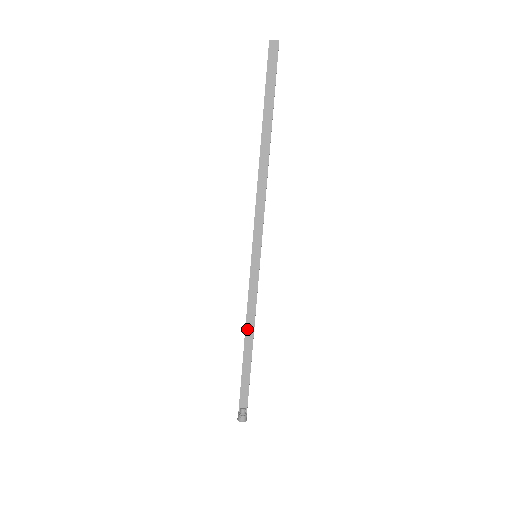
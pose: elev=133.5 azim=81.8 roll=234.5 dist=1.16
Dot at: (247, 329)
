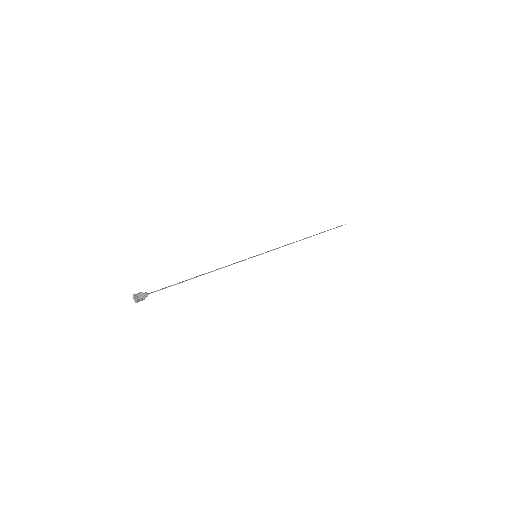
Dot at: occluded
